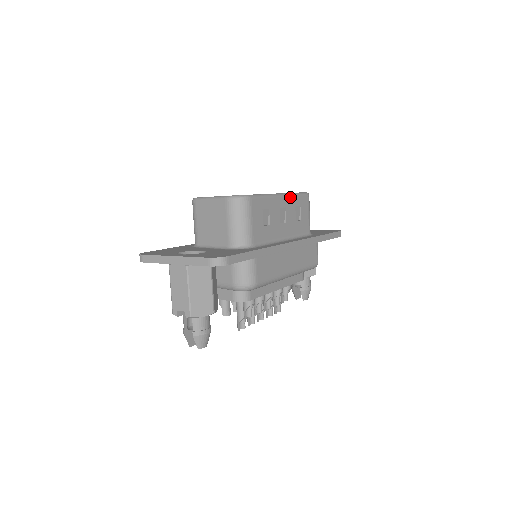
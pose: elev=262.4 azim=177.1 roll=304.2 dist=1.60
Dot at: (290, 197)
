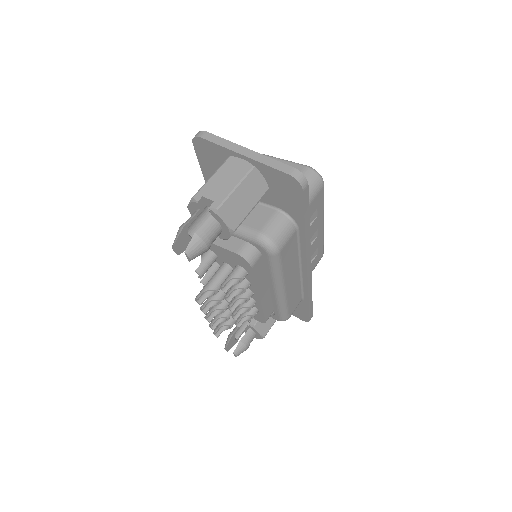
Dot at: (323, 234)
